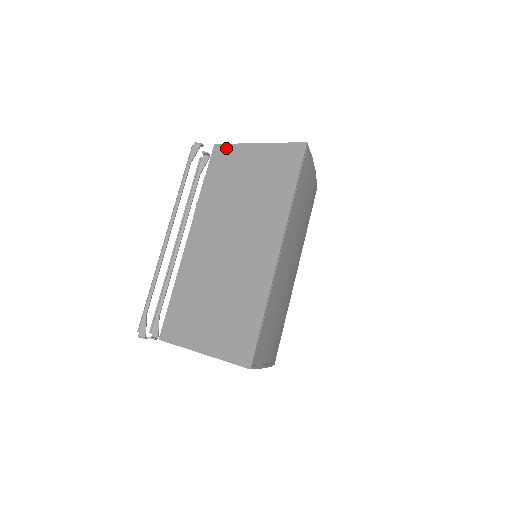
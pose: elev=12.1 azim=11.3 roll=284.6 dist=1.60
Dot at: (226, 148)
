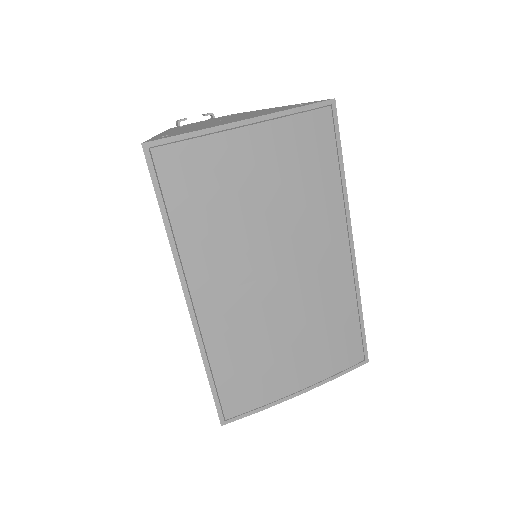
Dot at: occluded
